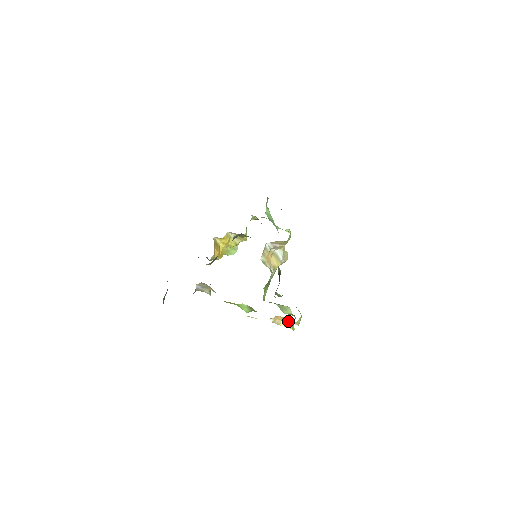
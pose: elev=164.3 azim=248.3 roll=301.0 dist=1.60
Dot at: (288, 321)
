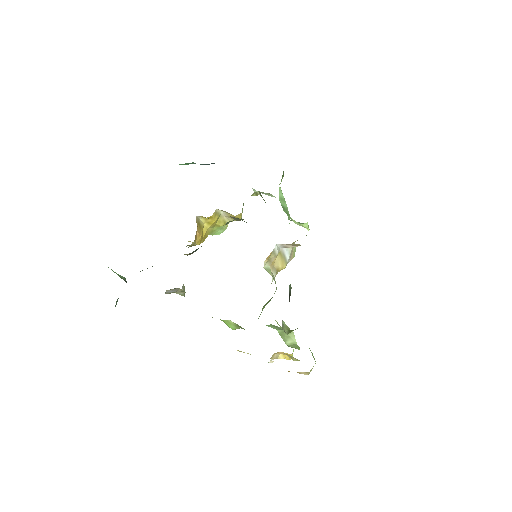
Dot at: (291, 358)
